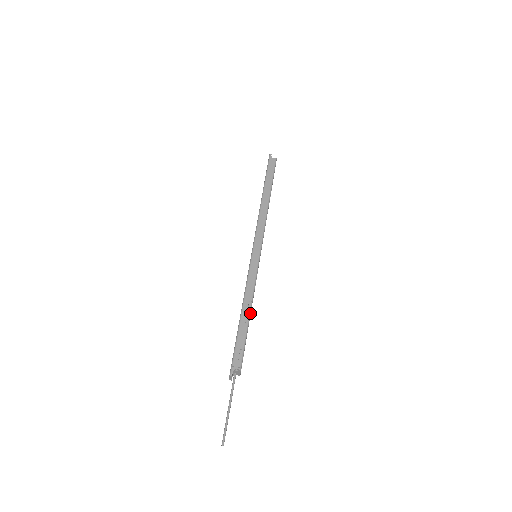
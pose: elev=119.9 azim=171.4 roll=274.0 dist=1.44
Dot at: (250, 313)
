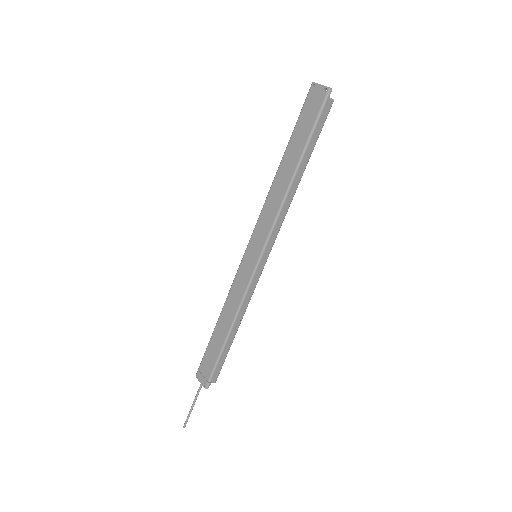
Dot at: occluded
